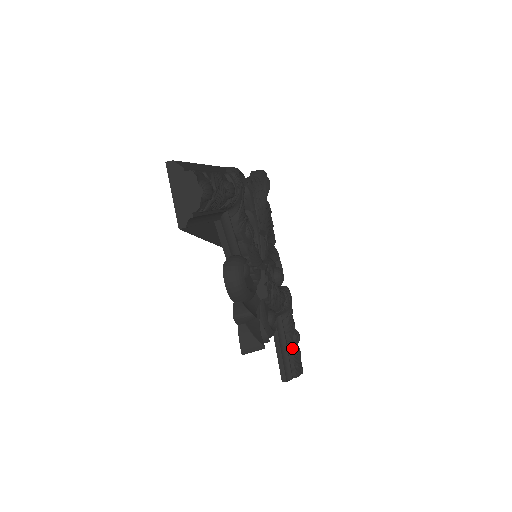
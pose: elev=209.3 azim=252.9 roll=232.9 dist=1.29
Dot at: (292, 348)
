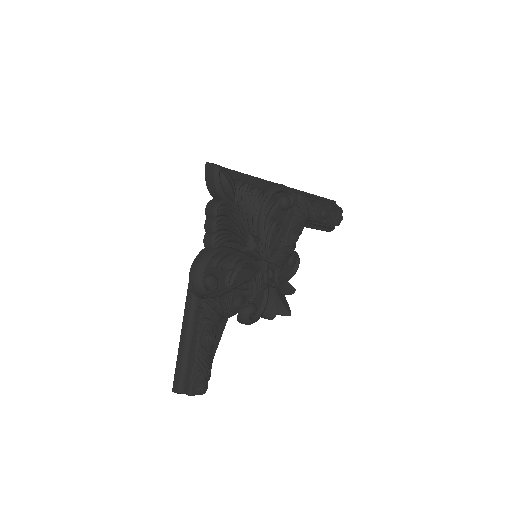
Dot at: occluded
